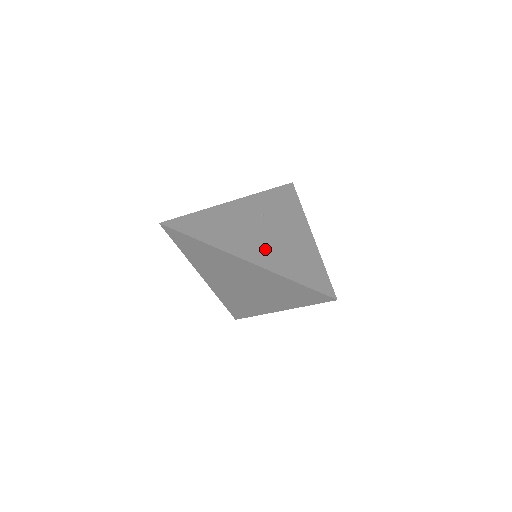
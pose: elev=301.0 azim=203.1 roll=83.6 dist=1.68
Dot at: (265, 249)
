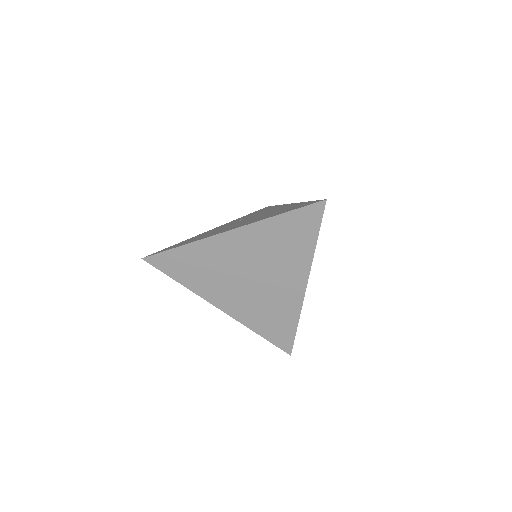
Dot at: (246, 222)
